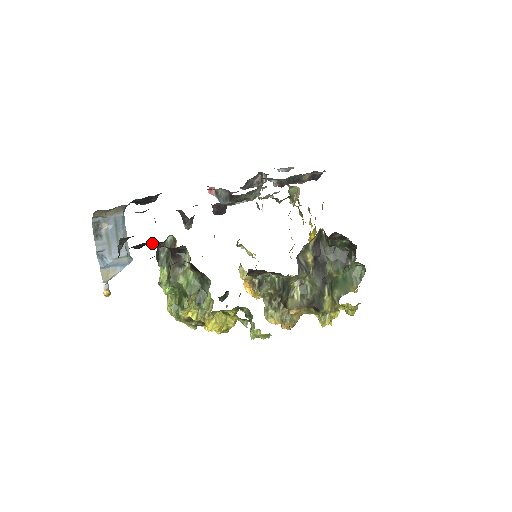
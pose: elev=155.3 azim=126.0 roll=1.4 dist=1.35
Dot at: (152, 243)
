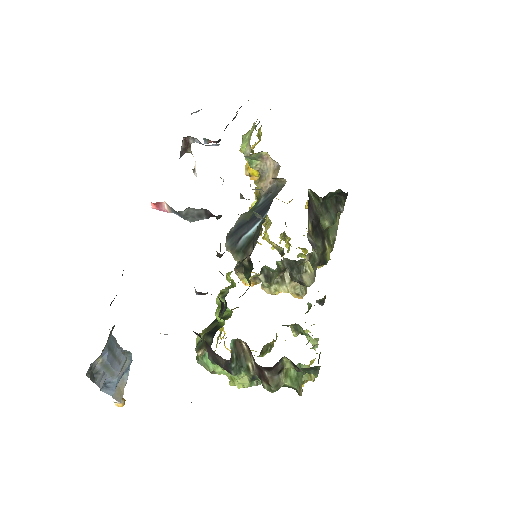
Dot at: occluded
